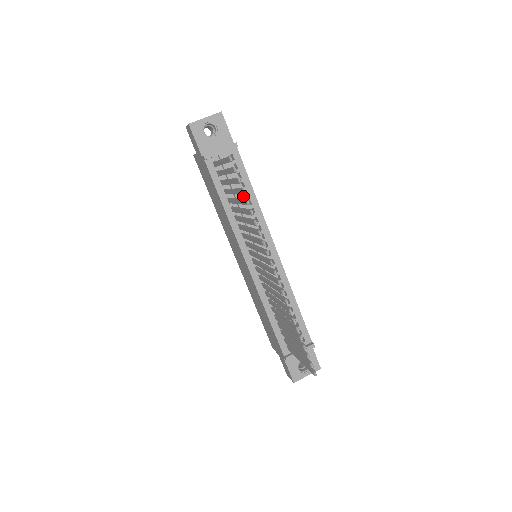
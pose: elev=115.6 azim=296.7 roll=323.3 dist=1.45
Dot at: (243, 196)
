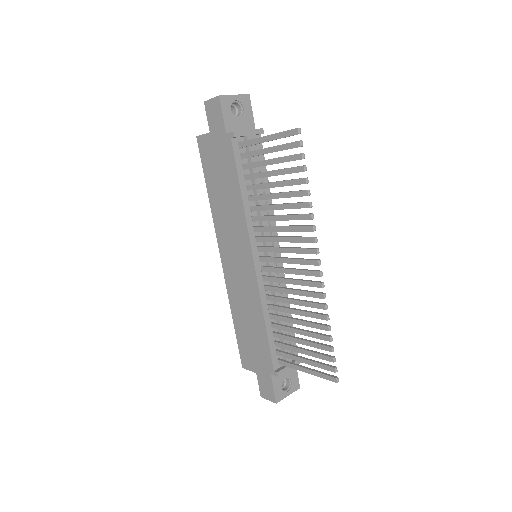
Dot at: occluded
